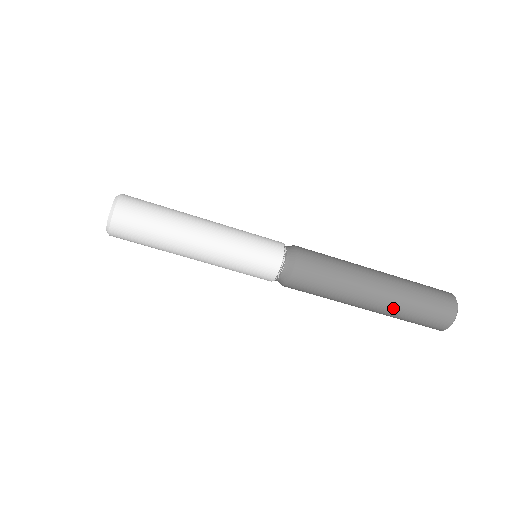
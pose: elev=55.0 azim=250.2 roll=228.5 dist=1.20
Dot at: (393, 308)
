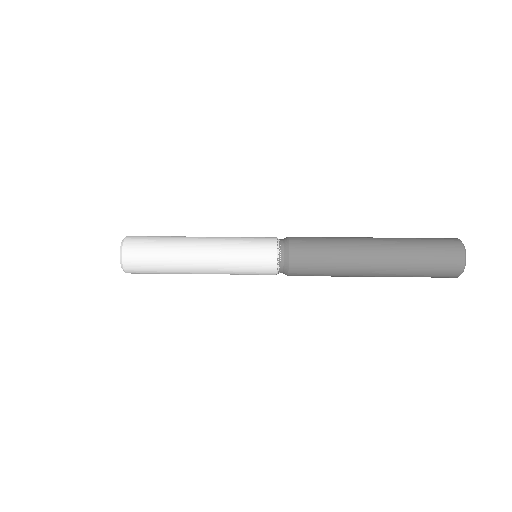
Dot at: (397, 269)
